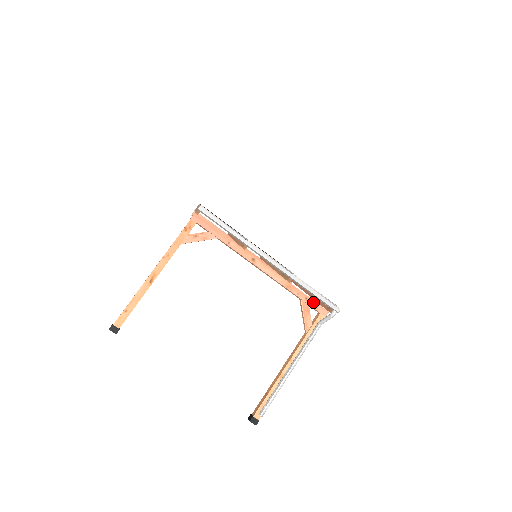
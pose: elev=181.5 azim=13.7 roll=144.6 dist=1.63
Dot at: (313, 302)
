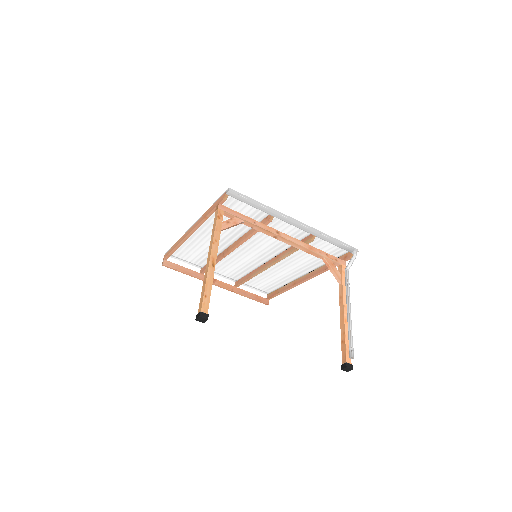
Dot at: (332, 257)
